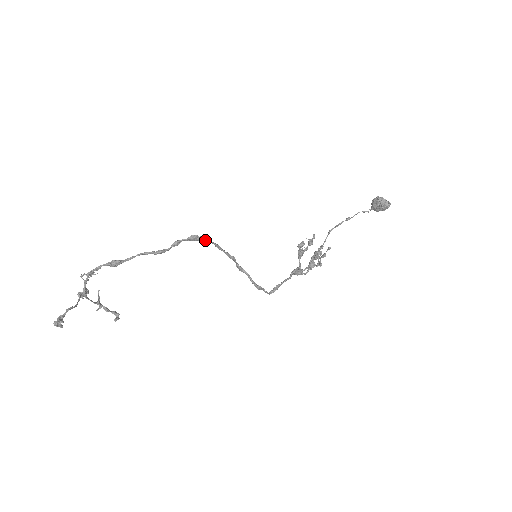
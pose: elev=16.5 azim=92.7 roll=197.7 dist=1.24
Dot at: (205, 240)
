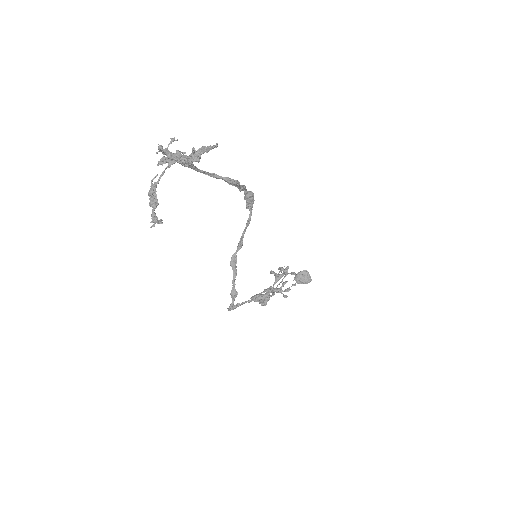
Dot at: (252, 206)
